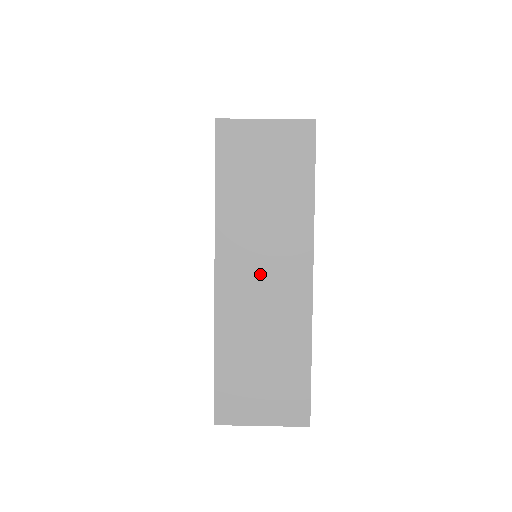
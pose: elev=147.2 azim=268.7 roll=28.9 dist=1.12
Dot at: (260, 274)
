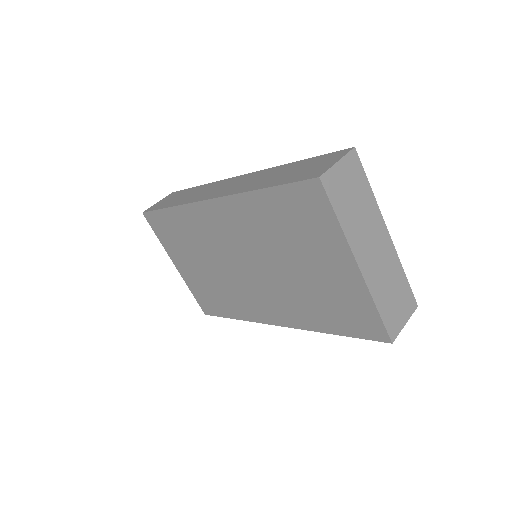
Dot at: (373, 249)
